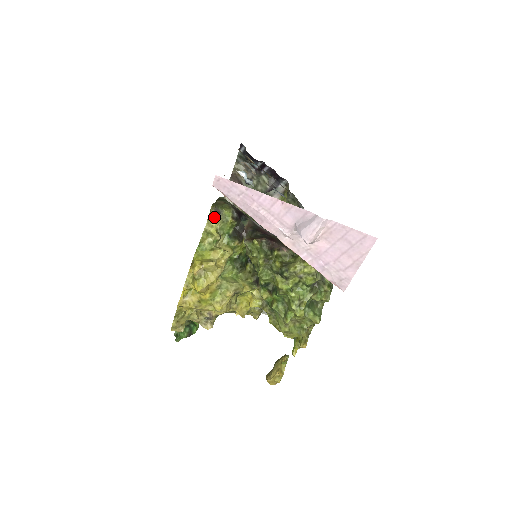
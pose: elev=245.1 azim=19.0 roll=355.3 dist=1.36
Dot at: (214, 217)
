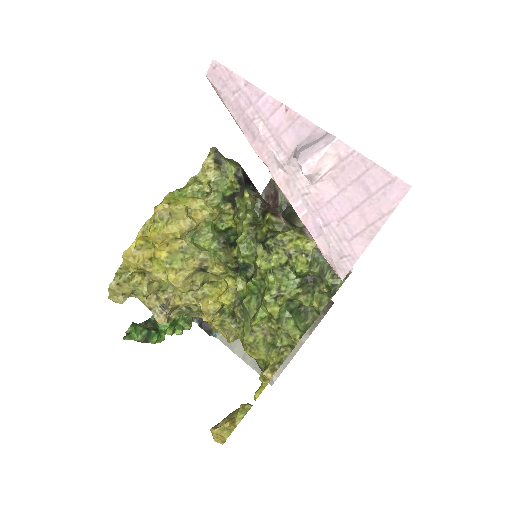
Dot at: (212, 164)
